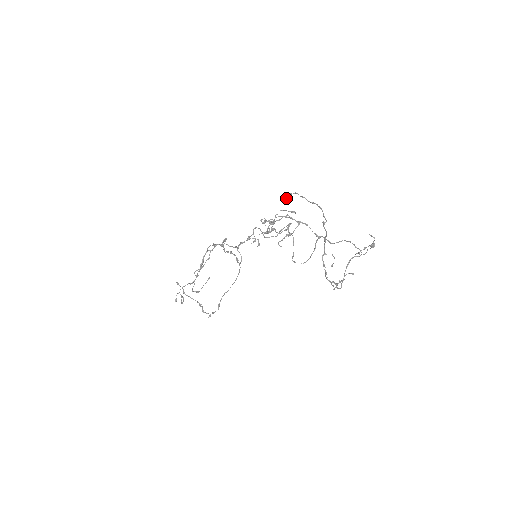
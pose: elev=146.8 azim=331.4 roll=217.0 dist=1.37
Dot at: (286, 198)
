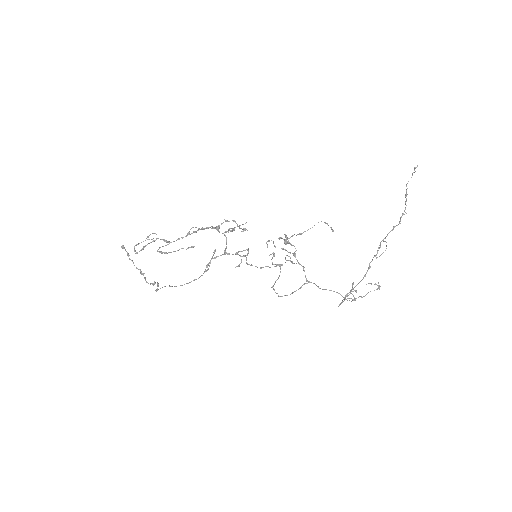
Dot at: occluded
